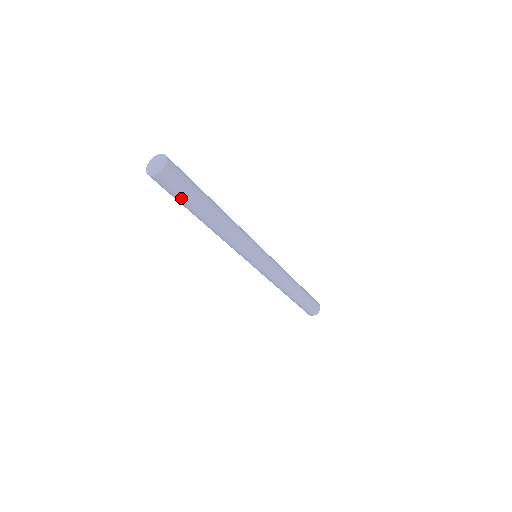
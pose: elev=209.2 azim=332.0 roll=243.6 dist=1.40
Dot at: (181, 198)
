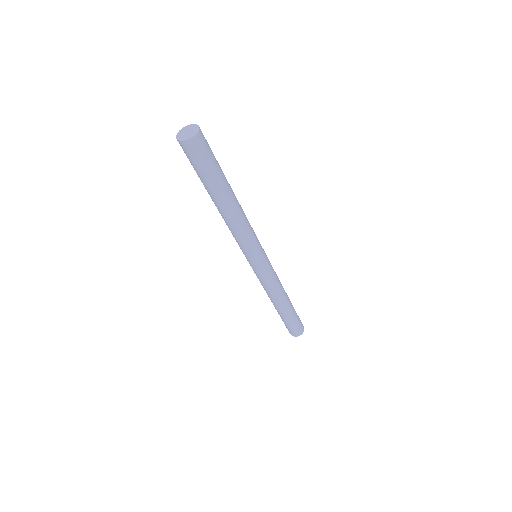
Dot at: (196, 171)
